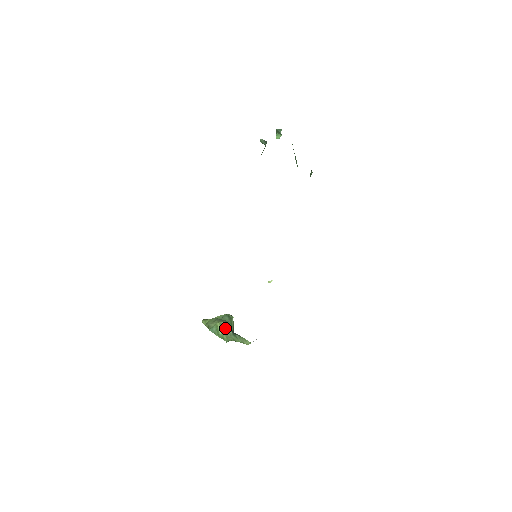
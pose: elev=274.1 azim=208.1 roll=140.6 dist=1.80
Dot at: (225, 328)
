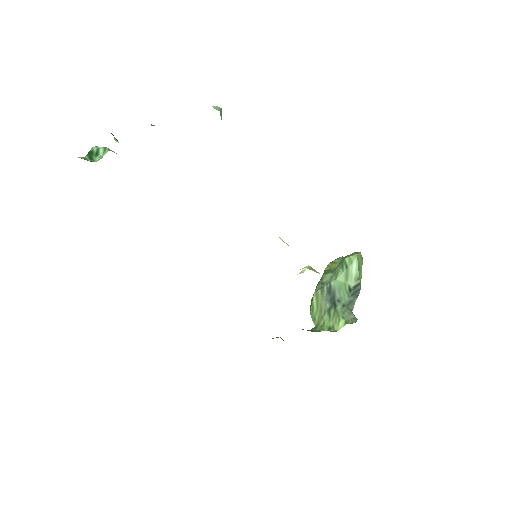
Dot at: (321, 300)
